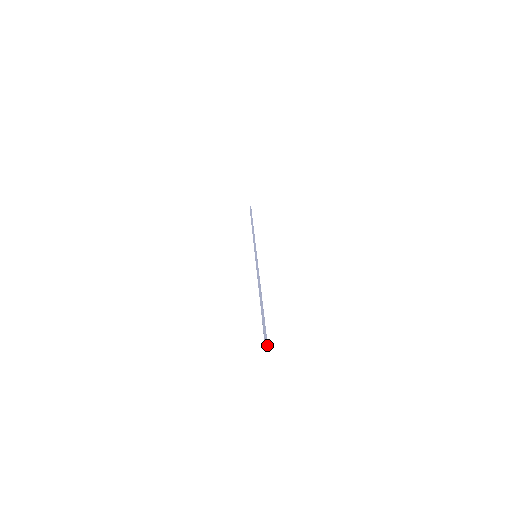
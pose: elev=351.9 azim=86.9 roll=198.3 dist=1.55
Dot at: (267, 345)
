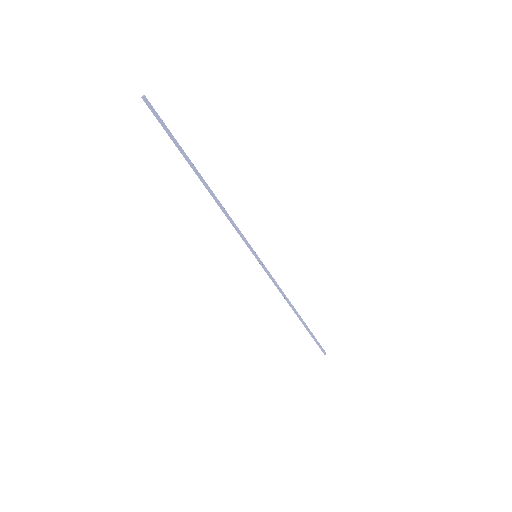
Dot at: (144, 97)
